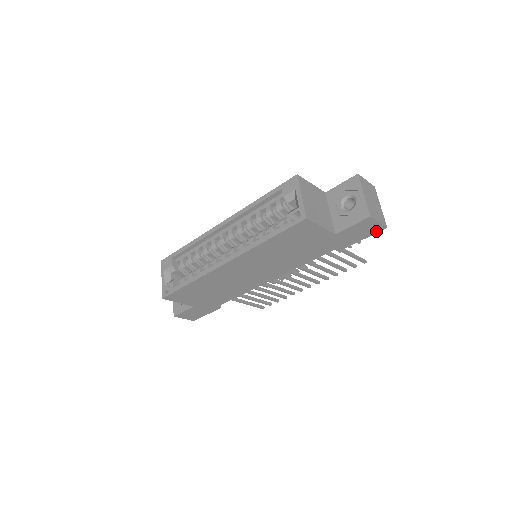
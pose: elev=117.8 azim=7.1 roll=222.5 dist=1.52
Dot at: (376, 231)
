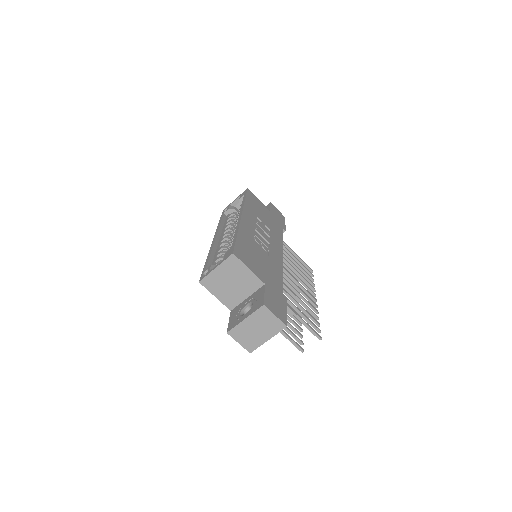
Dot at: occluded
